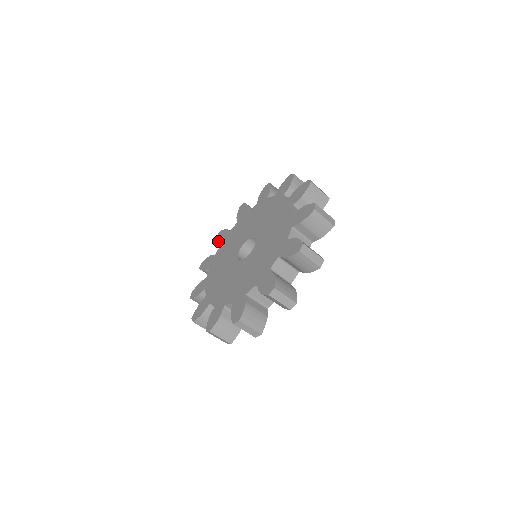
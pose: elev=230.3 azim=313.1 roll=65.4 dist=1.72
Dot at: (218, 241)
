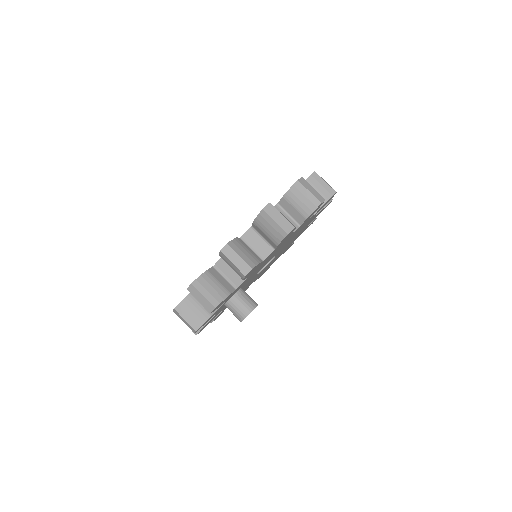
Dot at: occluded
